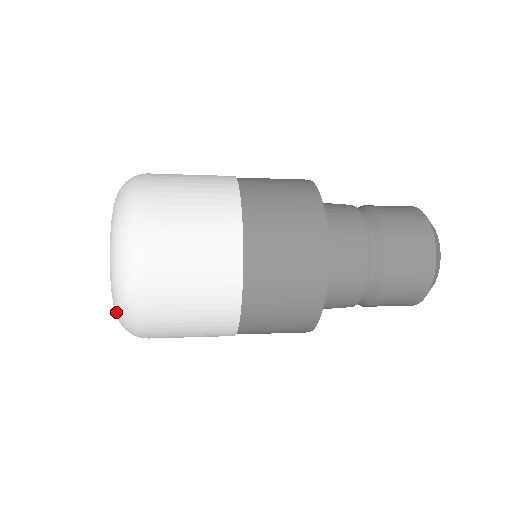
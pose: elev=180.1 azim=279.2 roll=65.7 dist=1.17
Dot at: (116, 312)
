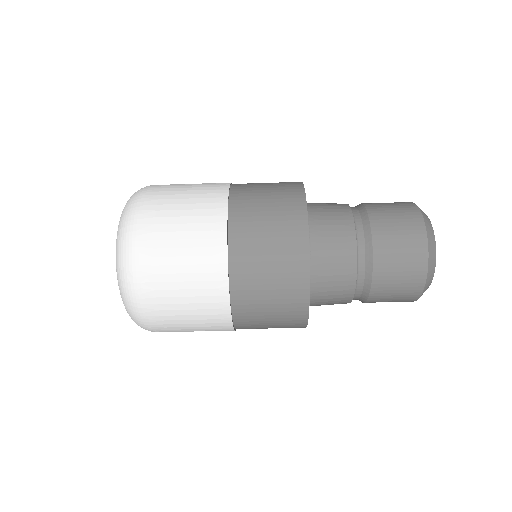
Dot at: (123, 303)
